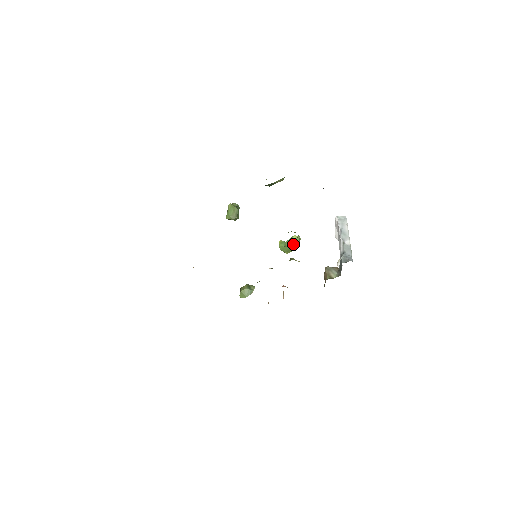
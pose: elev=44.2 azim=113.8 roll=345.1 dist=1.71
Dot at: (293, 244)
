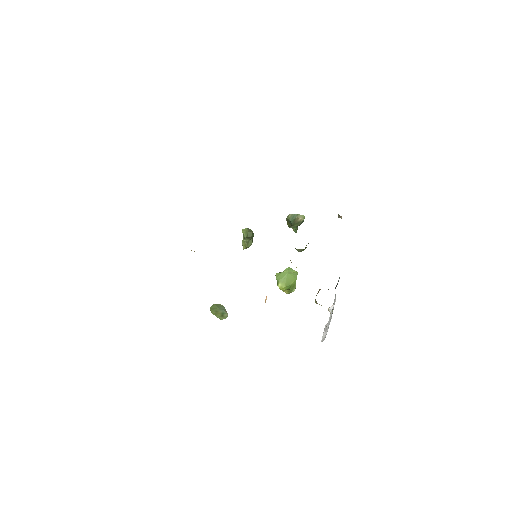
Dot at: (291, 273)
